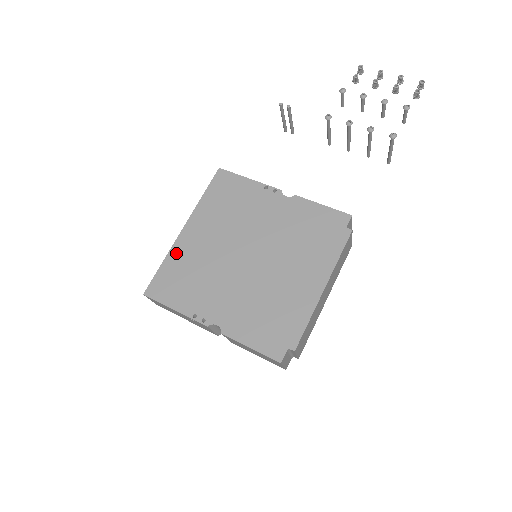
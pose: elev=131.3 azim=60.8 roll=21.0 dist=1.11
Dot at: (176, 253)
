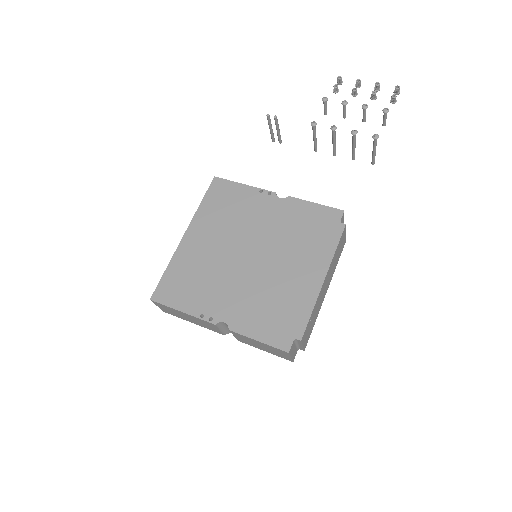
Dot at: (179, 258)
